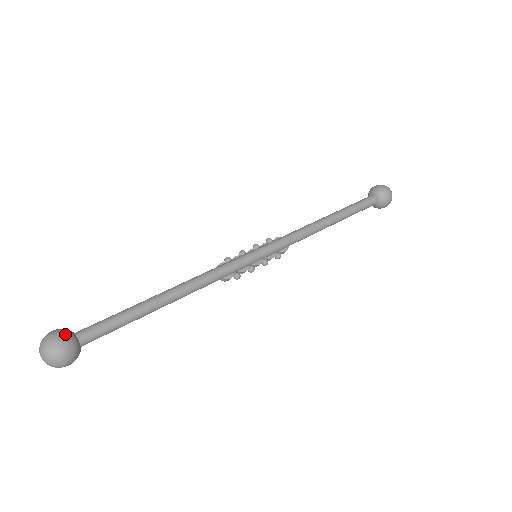
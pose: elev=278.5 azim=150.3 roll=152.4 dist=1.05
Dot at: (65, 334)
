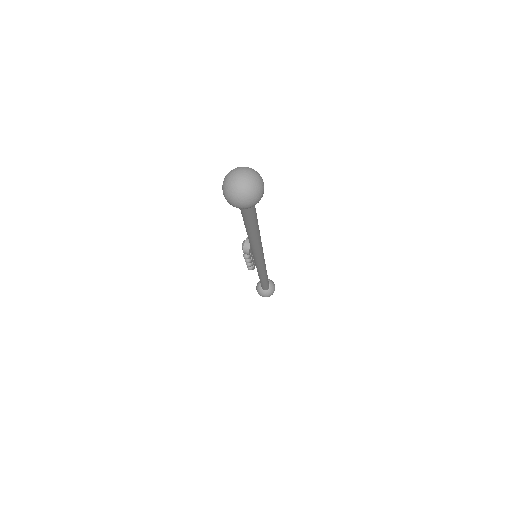
Dot at: occluded
